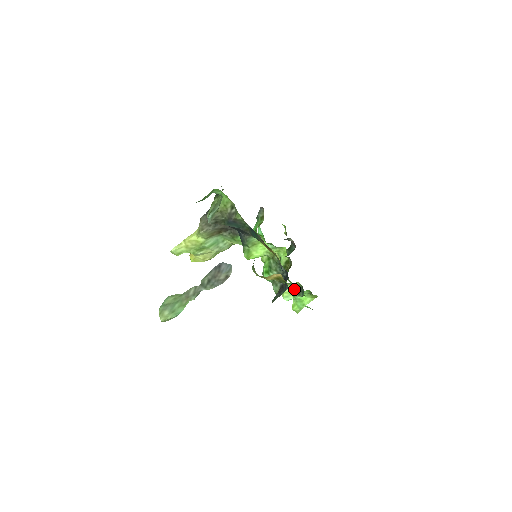
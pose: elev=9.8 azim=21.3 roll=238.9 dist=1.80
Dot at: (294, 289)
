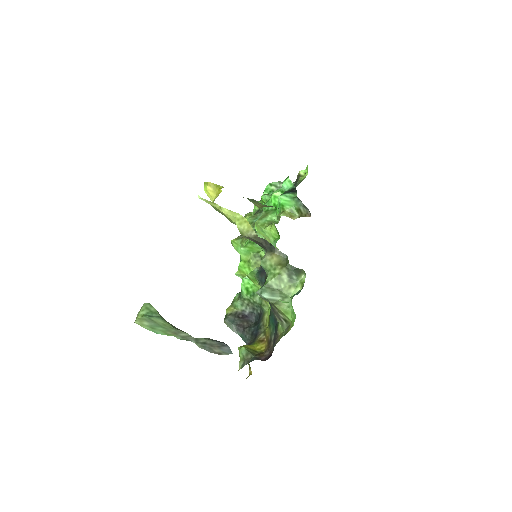
Dot at: occluded
